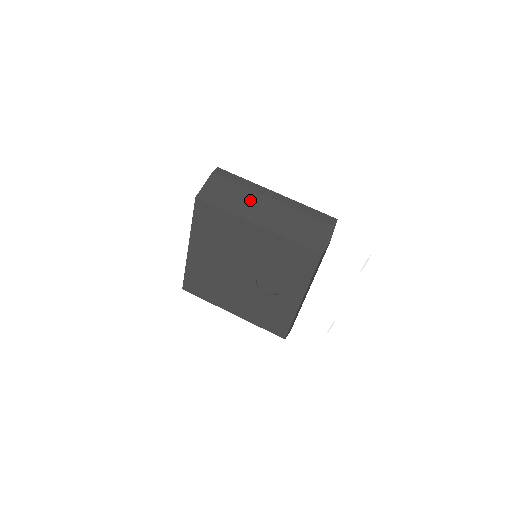
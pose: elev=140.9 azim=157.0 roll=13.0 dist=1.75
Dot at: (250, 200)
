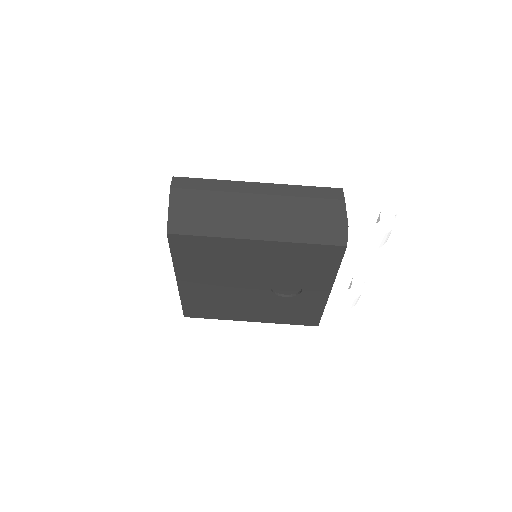
Dot at: (233, 208)
